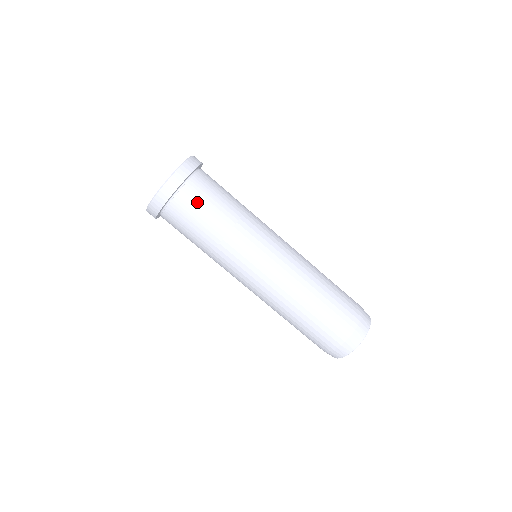
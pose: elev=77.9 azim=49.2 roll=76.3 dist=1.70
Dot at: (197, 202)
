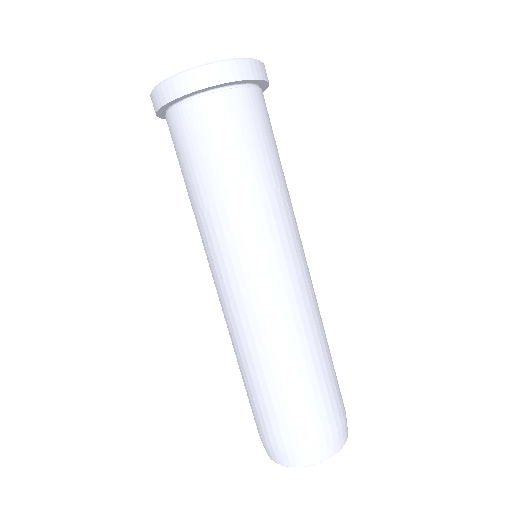
Dot at: (241, 123)
